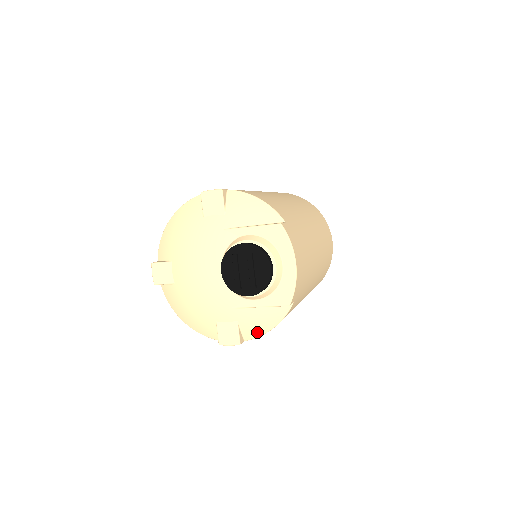
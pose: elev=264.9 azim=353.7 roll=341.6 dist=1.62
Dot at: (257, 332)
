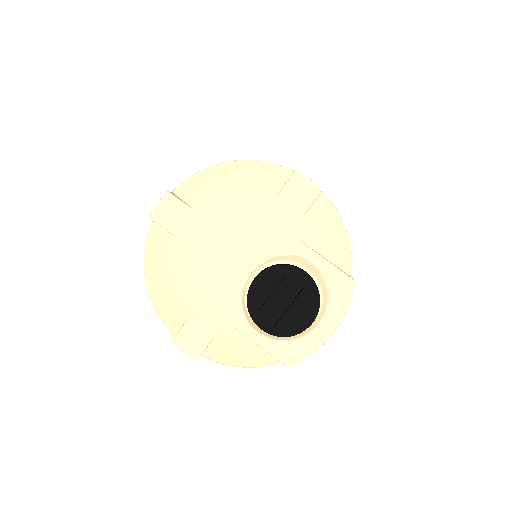
Dot at: (224, 359)
